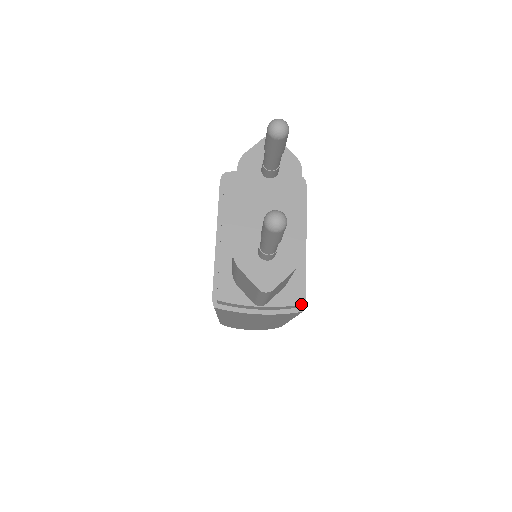
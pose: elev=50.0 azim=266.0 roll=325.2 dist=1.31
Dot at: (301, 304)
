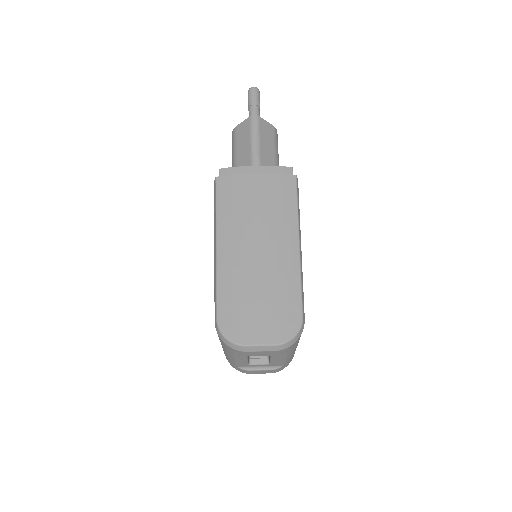
Dot at: (291, 167)
